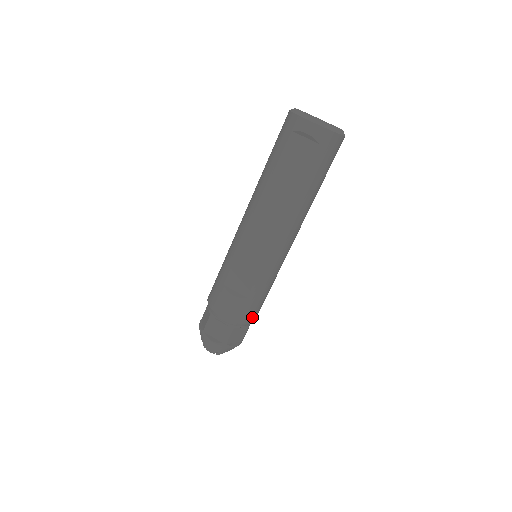
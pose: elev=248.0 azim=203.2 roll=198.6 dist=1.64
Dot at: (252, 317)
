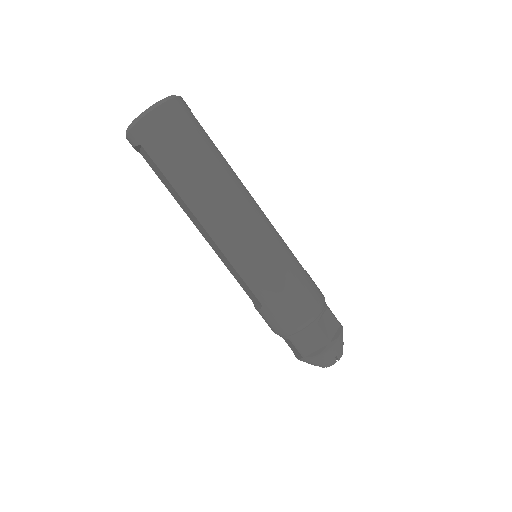
Dot at: (294, 319)
